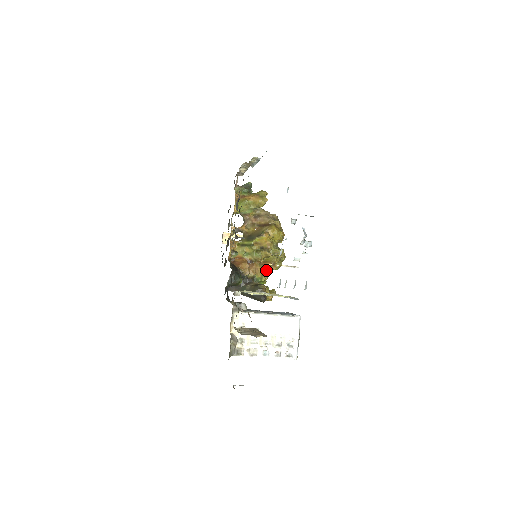
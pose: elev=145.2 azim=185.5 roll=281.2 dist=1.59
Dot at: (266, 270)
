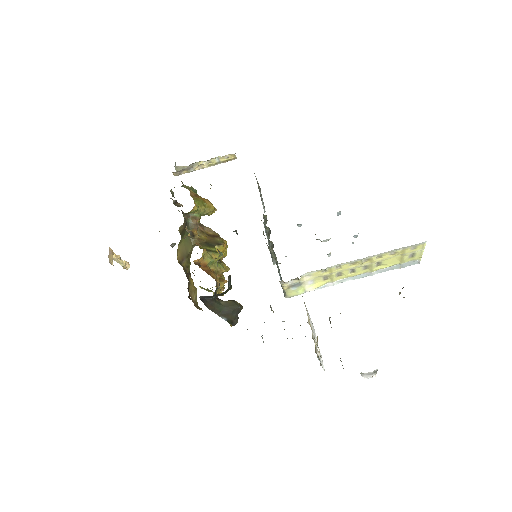
Dot at: occluded
